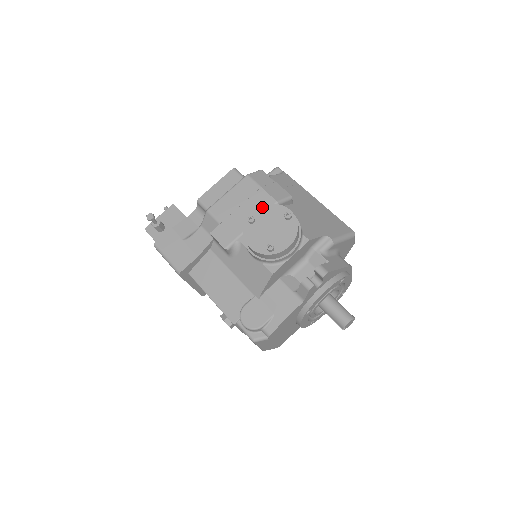
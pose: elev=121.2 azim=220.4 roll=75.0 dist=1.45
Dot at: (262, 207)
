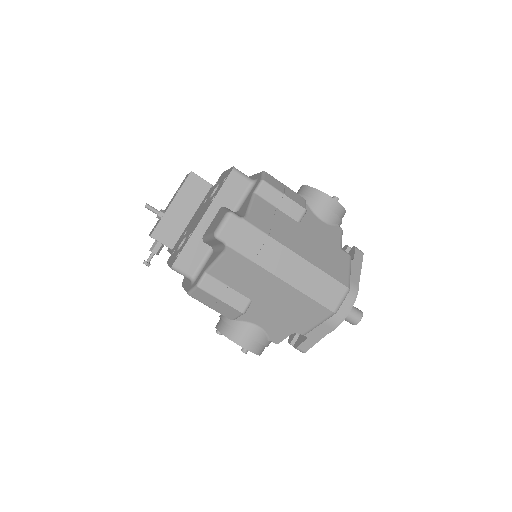
Dot at: occluded
